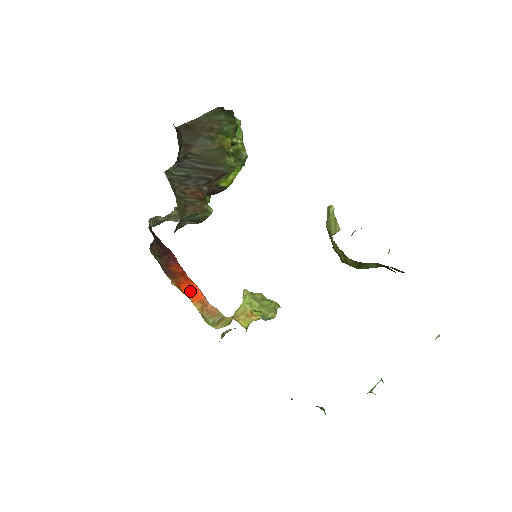
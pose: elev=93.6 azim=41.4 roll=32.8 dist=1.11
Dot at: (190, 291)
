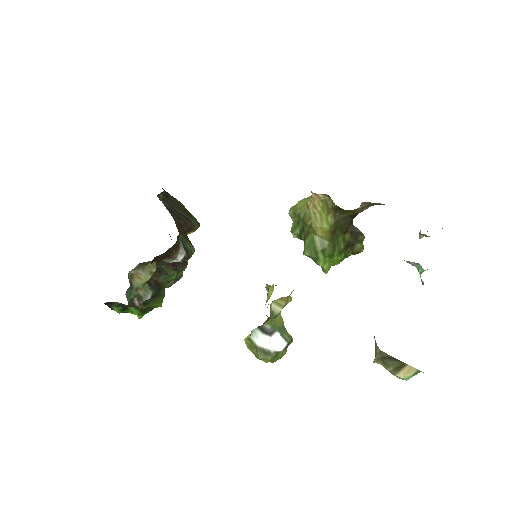
Dot at: occluded
